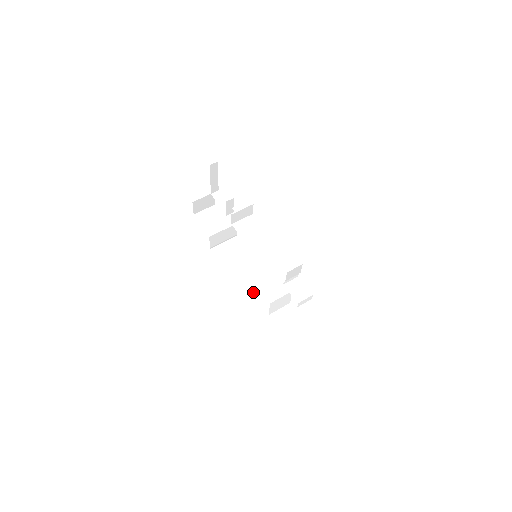
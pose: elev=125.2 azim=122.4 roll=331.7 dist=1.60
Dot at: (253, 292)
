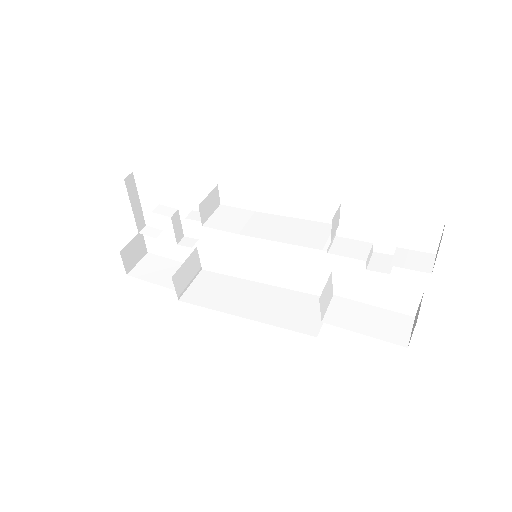
Dot at: (276, 313)
